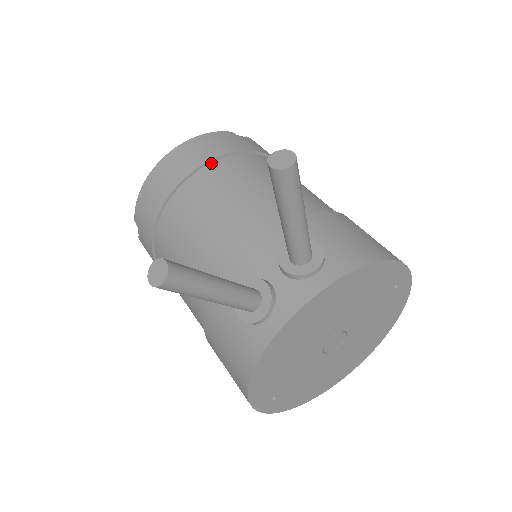
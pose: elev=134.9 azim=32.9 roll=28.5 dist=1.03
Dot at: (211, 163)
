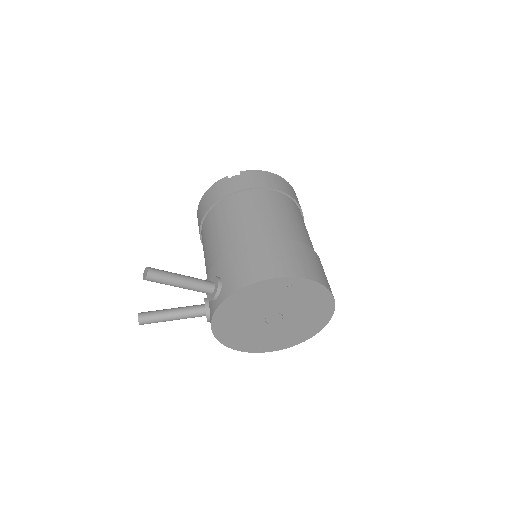
Dot at: (208, 213)
